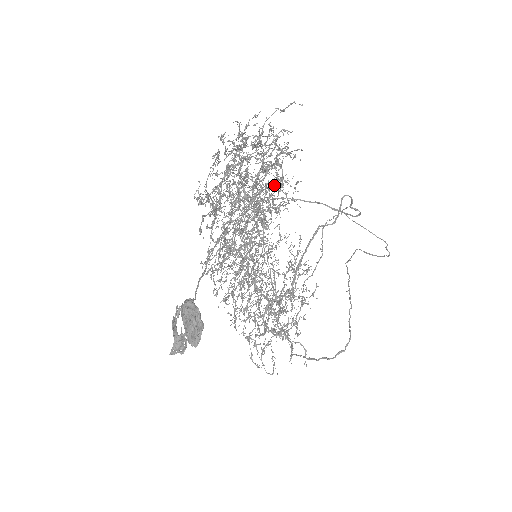
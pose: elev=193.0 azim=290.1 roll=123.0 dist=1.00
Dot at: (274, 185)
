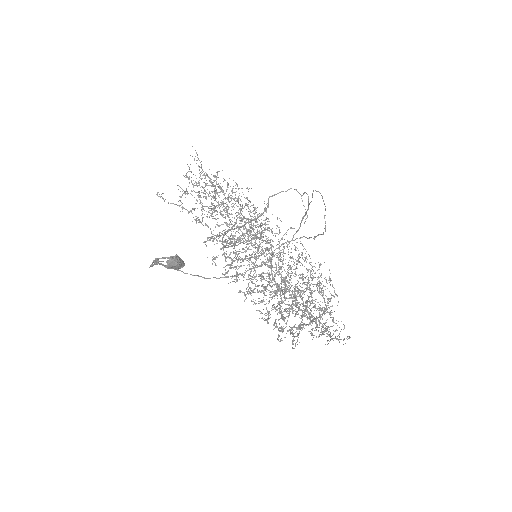
Dot at: (265, 220)
